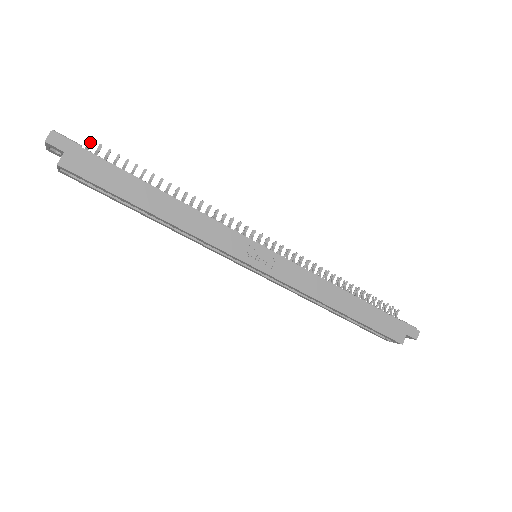
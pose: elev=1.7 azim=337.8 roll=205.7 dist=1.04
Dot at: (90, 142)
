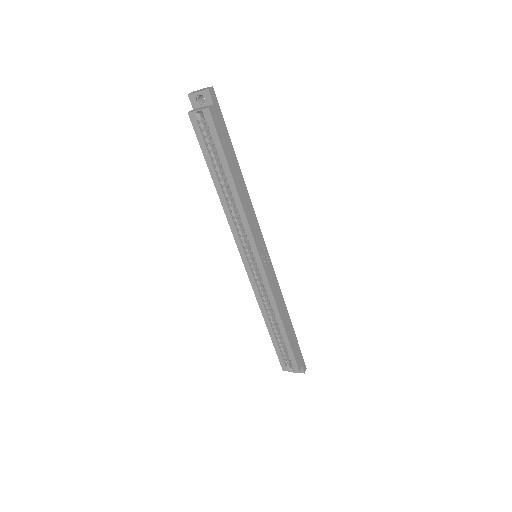
Dot at: occluded
